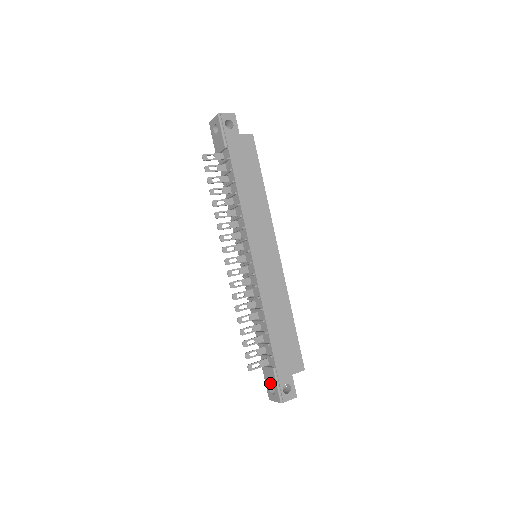
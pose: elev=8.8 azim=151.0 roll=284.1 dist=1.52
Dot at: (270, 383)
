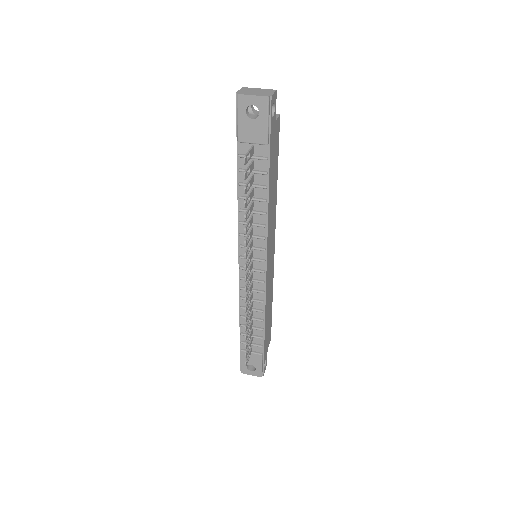
Dot at: (251, 363)
